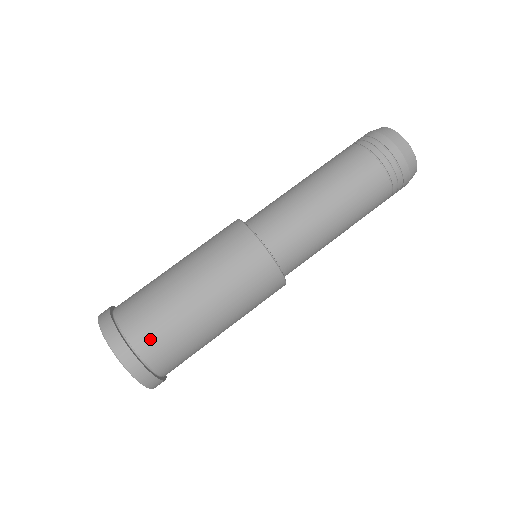
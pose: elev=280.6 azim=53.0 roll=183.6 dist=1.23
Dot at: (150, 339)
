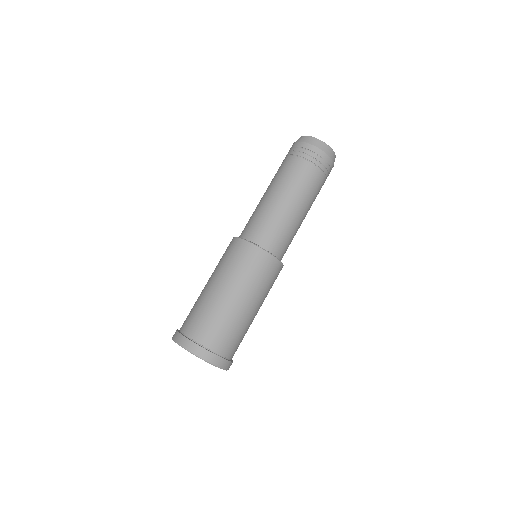
Dot at: (193, 324)
